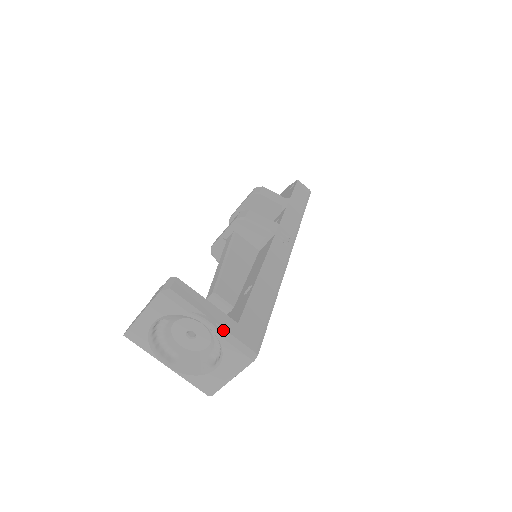
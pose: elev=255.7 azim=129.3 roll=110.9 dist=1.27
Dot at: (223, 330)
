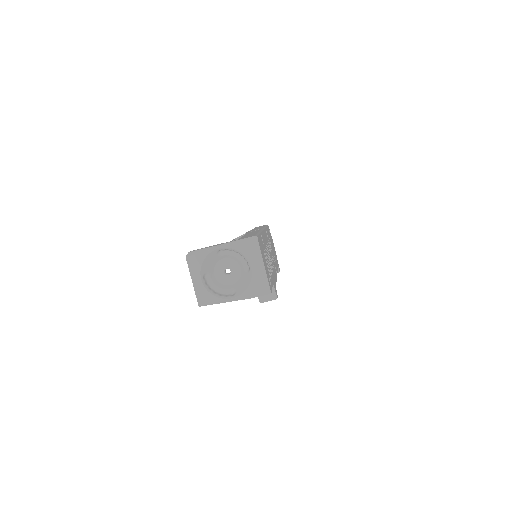
Dot at: (229, 243)
